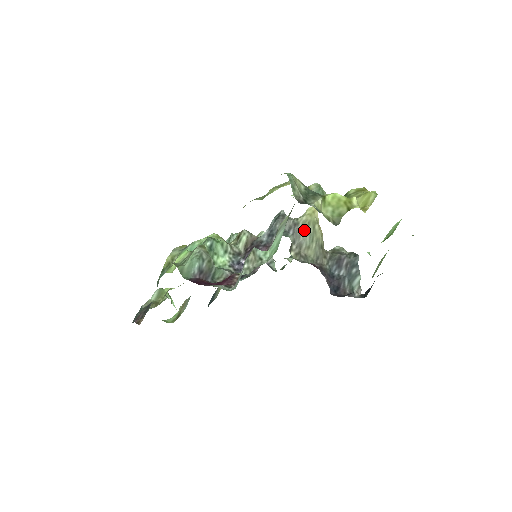
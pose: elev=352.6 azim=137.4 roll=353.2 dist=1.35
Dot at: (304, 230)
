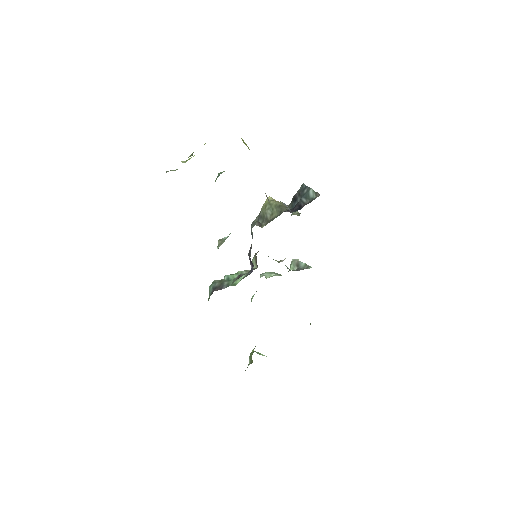
Dot at: (264, 211)
